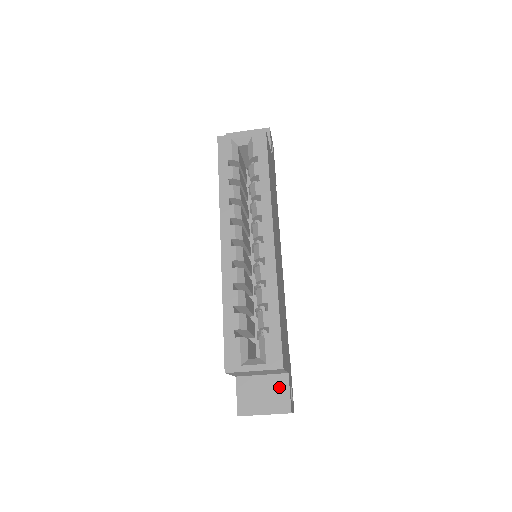
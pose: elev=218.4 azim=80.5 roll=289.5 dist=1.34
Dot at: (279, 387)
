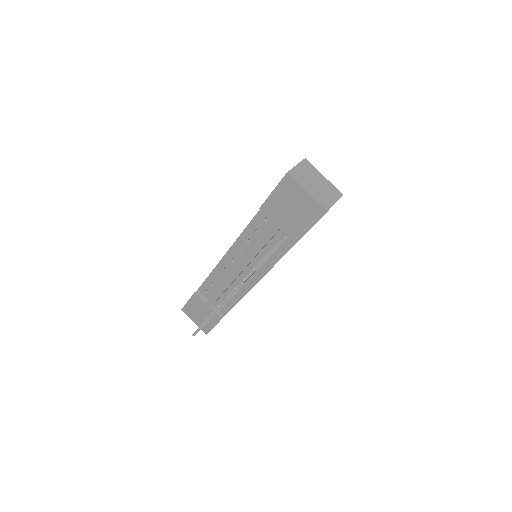
Dot at: occluded
